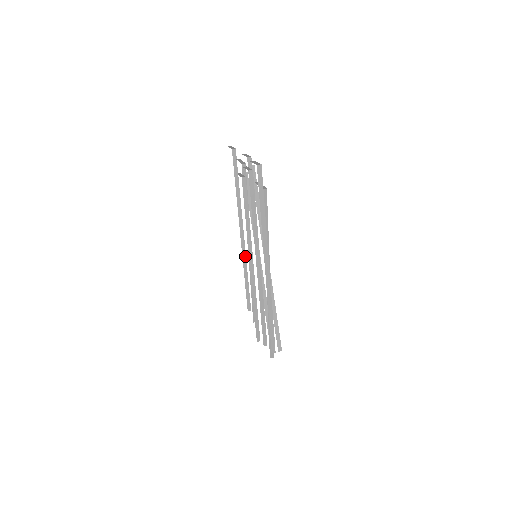
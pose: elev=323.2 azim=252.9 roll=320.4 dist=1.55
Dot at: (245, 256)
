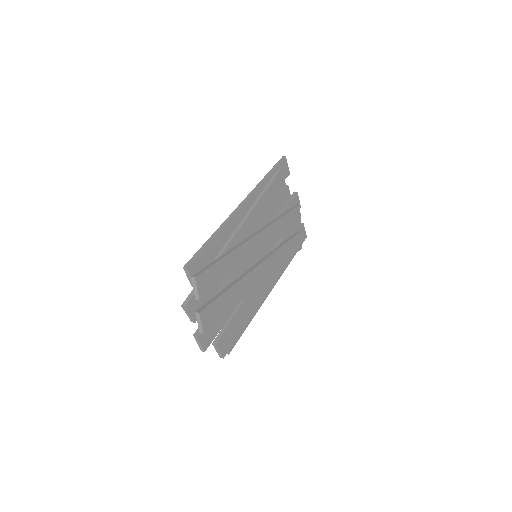
Dot at: occluded
